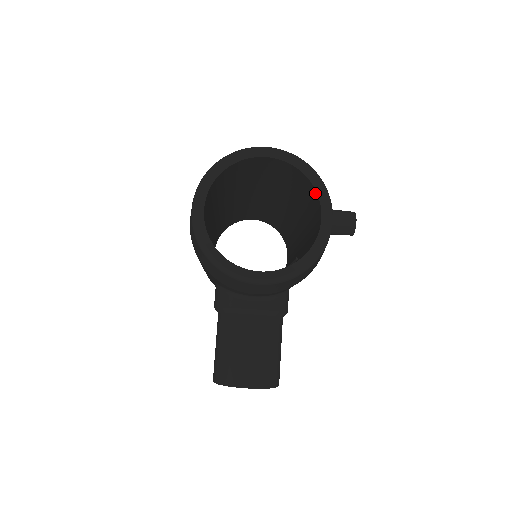
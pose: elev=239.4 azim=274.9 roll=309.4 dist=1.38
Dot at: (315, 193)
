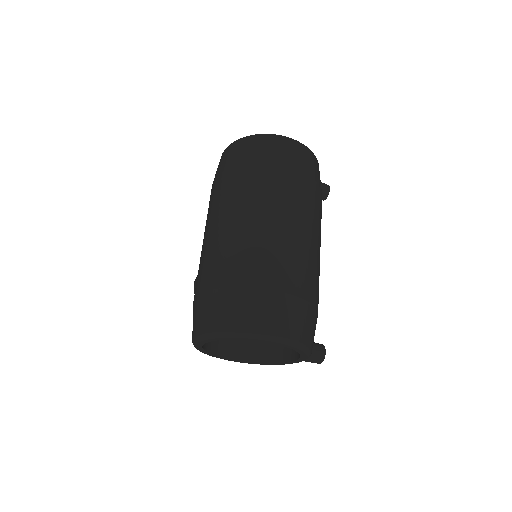
Dot at: occluded
